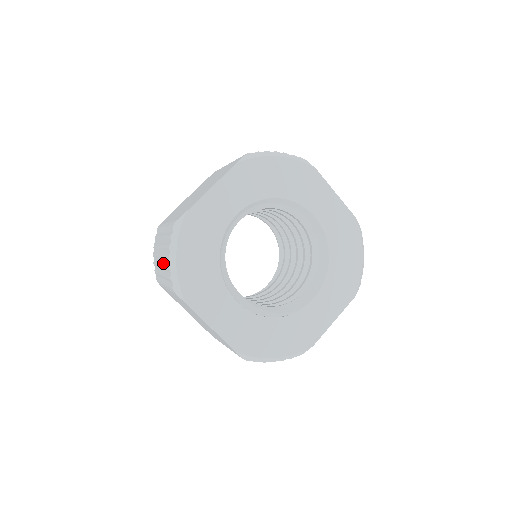
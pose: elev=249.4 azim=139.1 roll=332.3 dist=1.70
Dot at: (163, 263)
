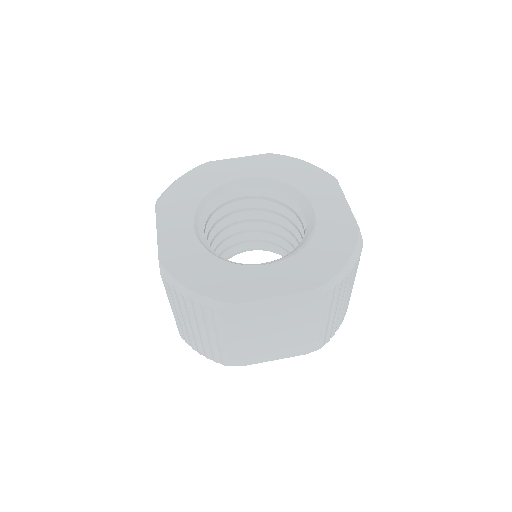
Dot at: (196, 321)
